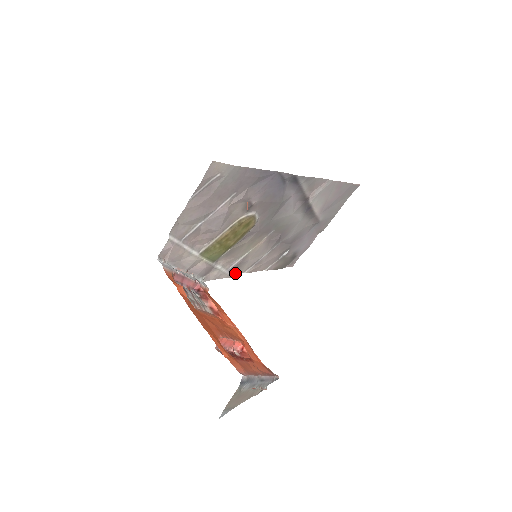
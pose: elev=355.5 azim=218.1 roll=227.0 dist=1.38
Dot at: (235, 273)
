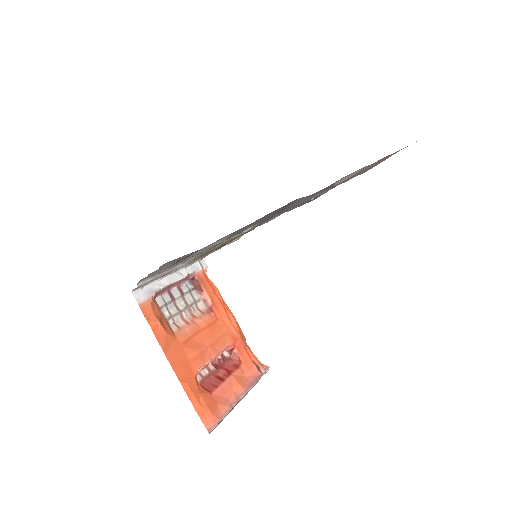
Dot at: occluded
